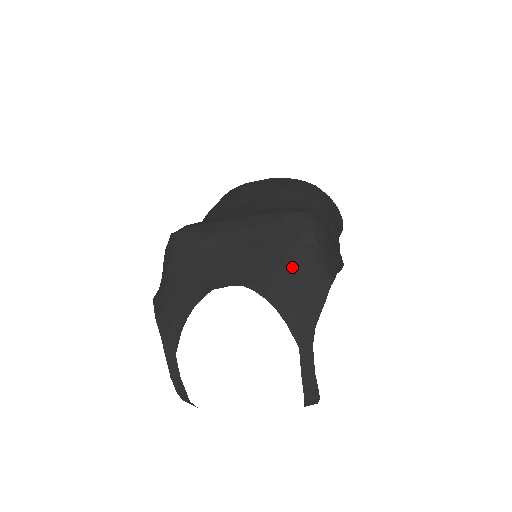
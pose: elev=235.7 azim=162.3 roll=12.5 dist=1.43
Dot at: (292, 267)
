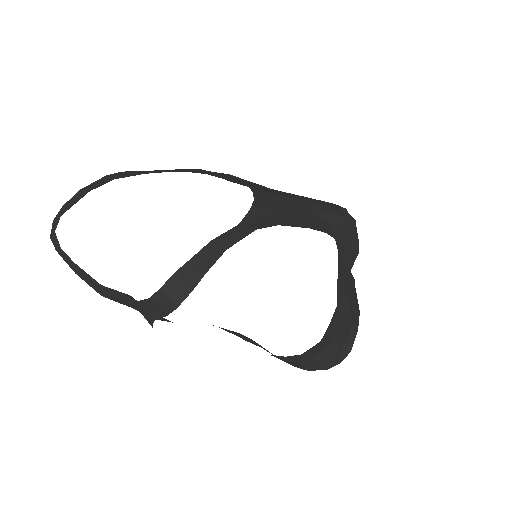
Dot at: (304, 203)
